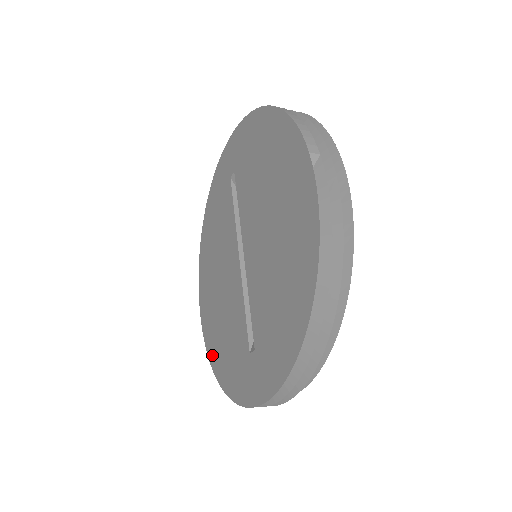
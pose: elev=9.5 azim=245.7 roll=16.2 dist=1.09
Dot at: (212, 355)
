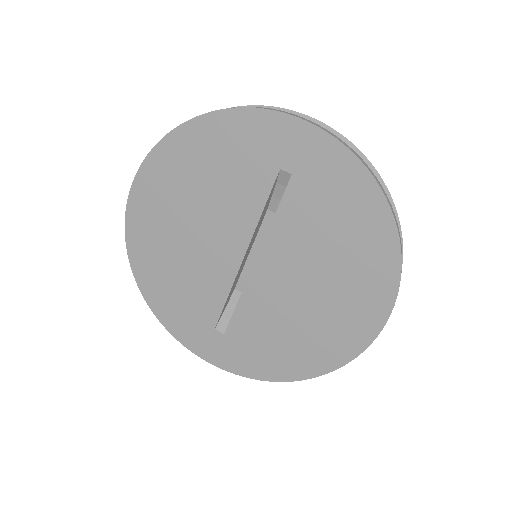
Dot at: (140, 269)
